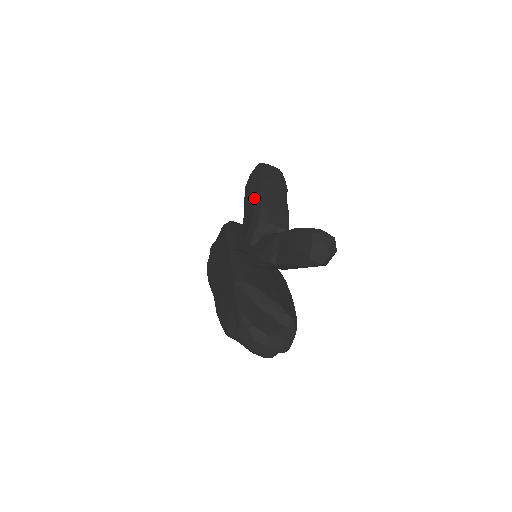
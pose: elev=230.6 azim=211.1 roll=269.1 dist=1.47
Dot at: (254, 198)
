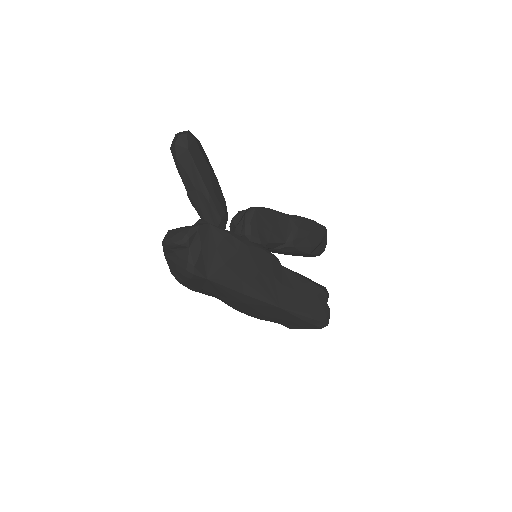
Dot at: occluded
